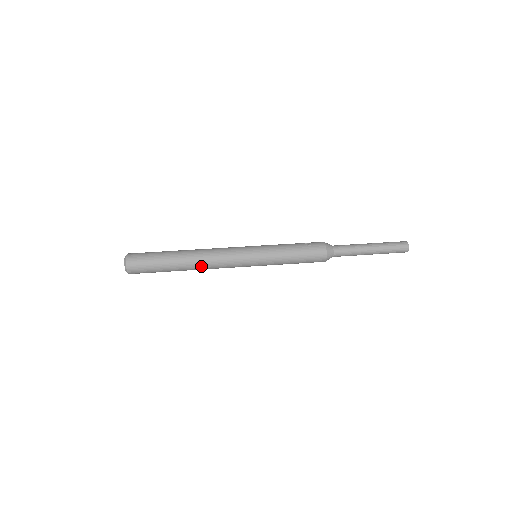
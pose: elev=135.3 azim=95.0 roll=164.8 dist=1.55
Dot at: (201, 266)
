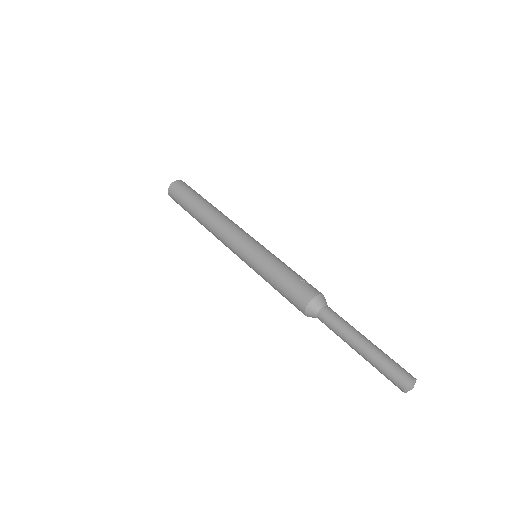
Dot at: (209, 225)
